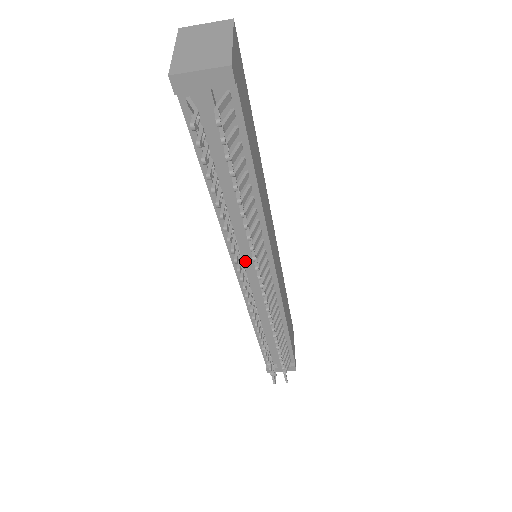
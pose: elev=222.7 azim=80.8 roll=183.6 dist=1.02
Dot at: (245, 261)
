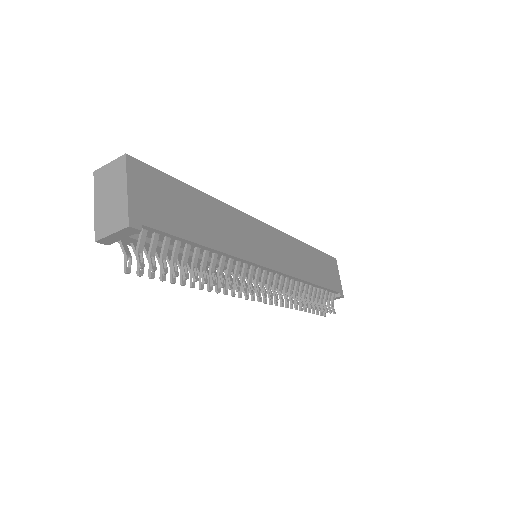
Dot at: occluded
